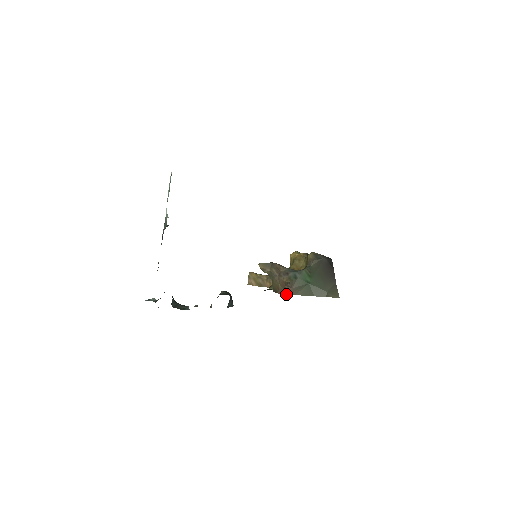
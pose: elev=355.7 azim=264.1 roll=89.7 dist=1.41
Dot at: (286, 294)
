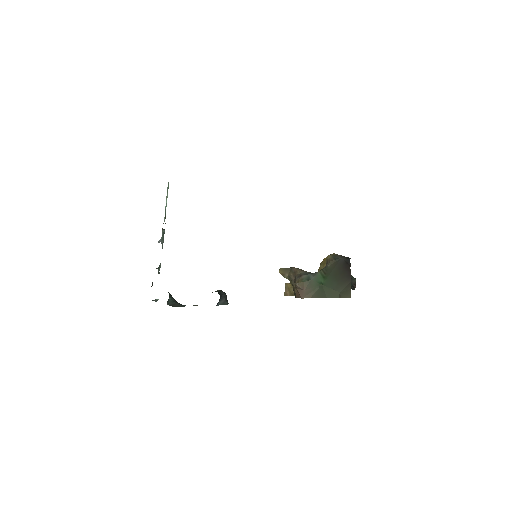
Dot at: (300, 297)
